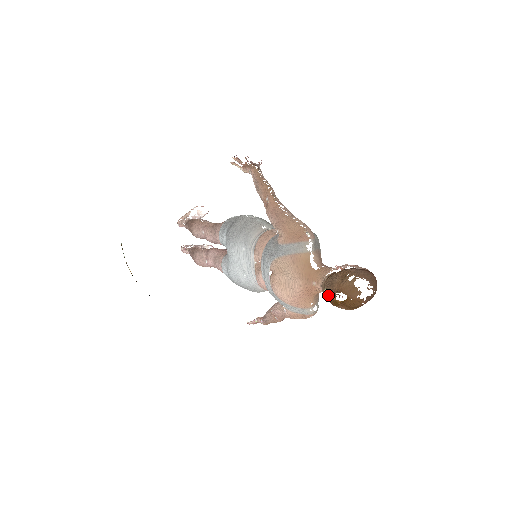
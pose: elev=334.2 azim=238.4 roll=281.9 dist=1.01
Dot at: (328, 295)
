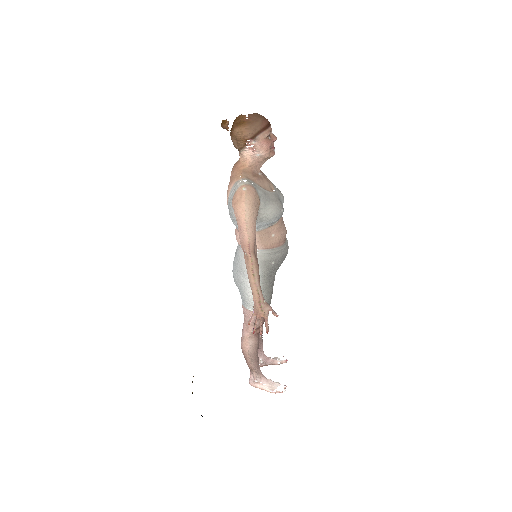
Dot at: (231, 137)
